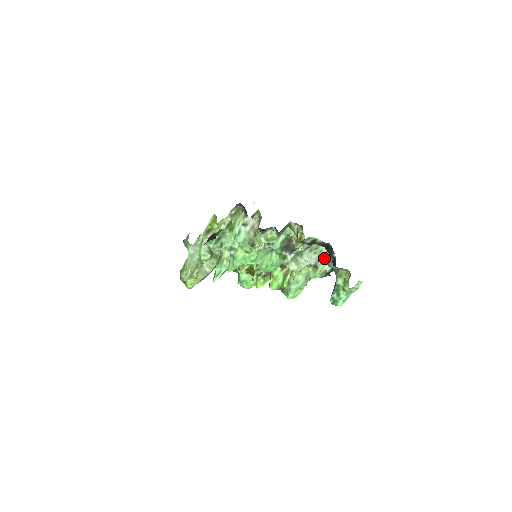
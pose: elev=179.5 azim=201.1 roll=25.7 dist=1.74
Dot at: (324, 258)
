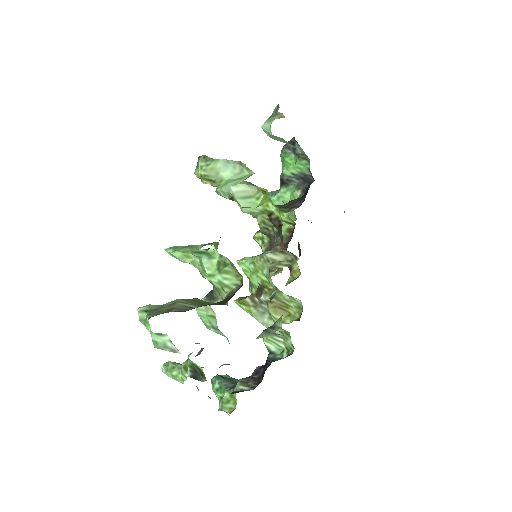
Dot at: (282, 341)
